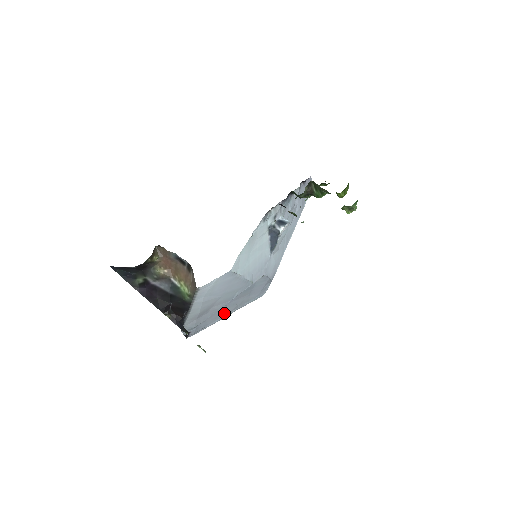
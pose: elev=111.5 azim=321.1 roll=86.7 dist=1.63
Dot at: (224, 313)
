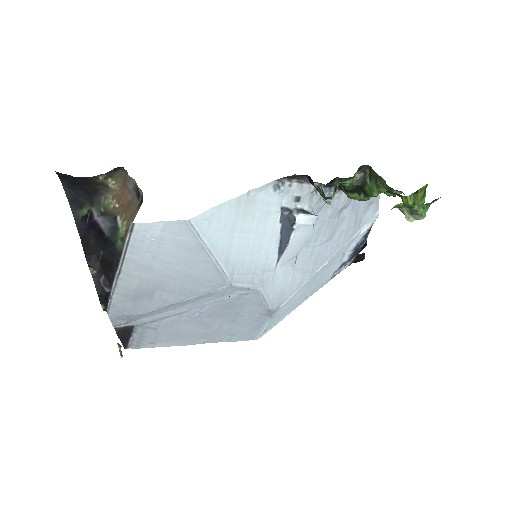
Dot at: (188, 334)
